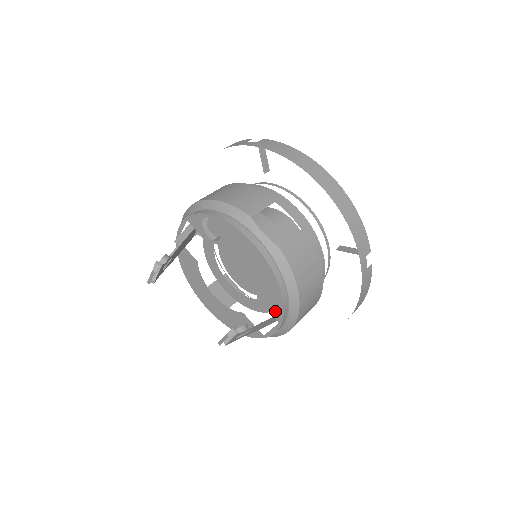
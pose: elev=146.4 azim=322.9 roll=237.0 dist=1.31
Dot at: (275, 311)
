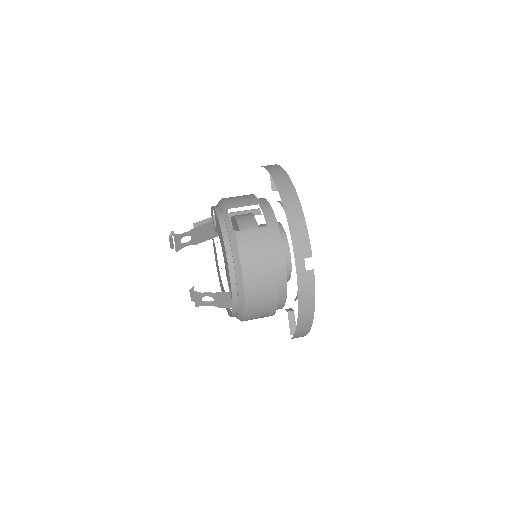
Dot at: (230, 286)
